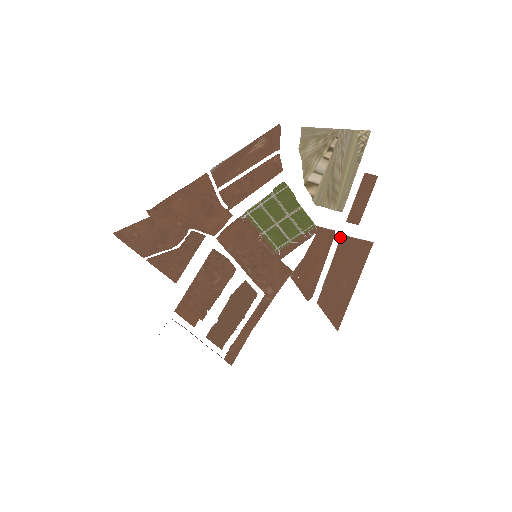
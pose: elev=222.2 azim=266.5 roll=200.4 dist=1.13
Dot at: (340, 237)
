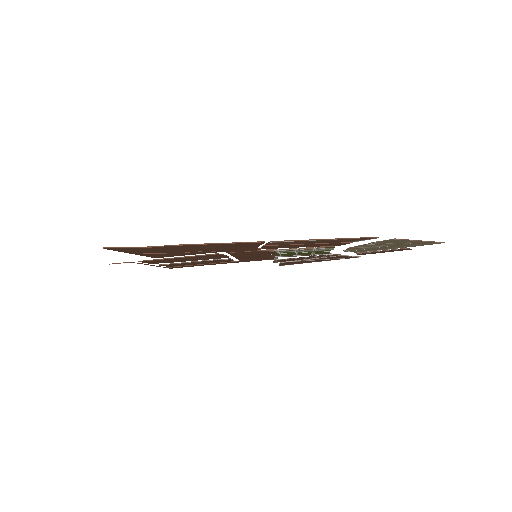
Dot at: (340, 256)
